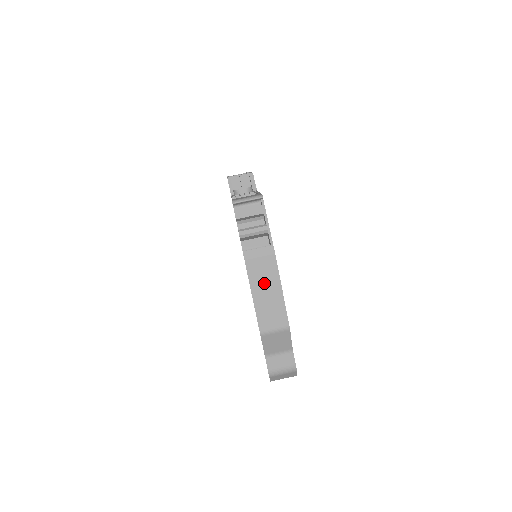
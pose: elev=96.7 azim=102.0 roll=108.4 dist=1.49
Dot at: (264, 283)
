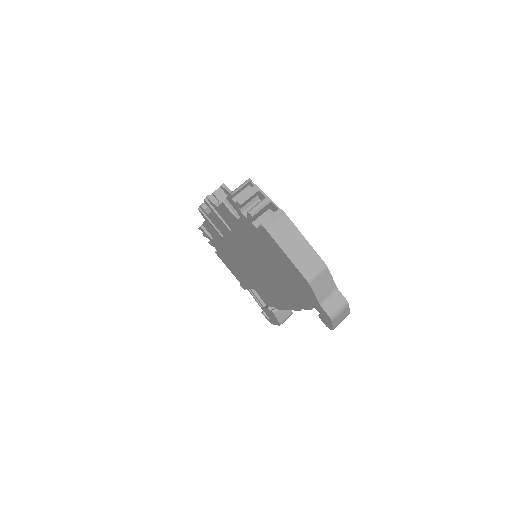
Dot at: (289, 240)
